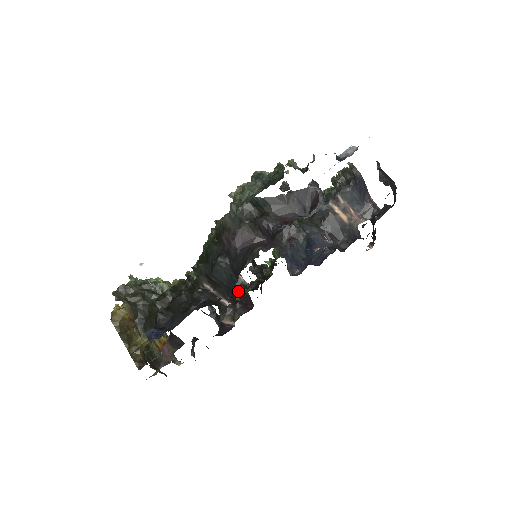
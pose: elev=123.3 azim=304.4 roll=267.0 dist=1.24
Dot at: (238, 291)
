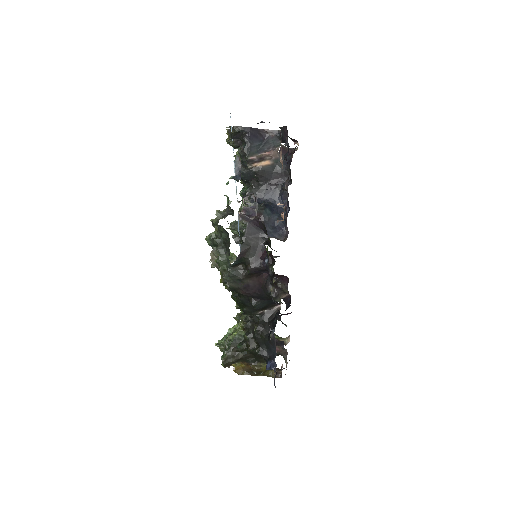
Dot at: occluded
